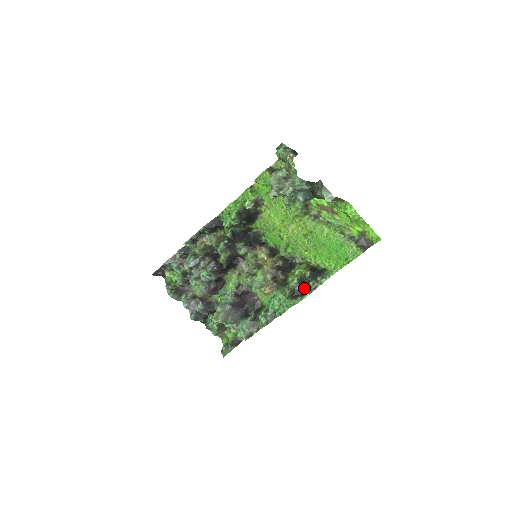
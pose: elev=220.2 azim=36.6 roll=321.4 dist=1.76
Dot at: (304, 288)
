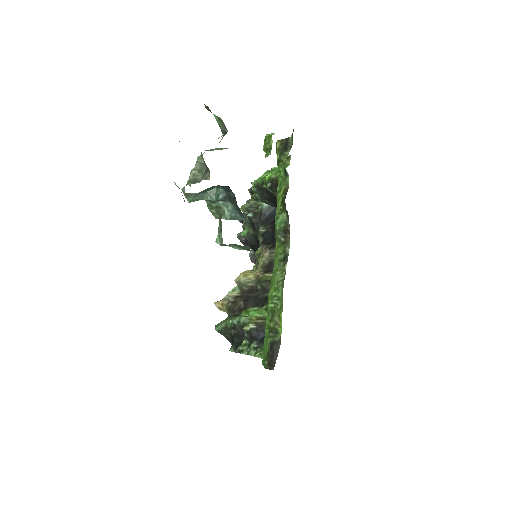
Dot at: (238, 339)
